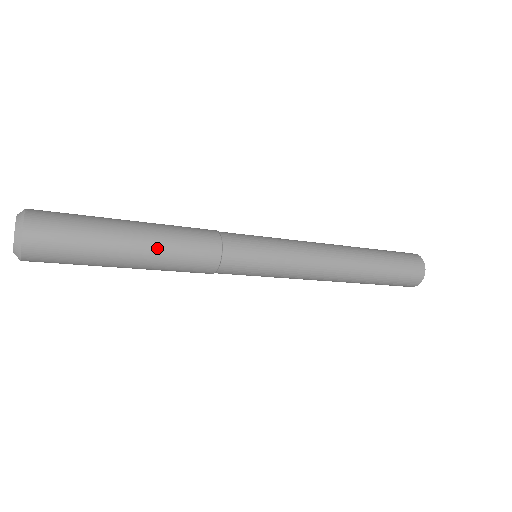
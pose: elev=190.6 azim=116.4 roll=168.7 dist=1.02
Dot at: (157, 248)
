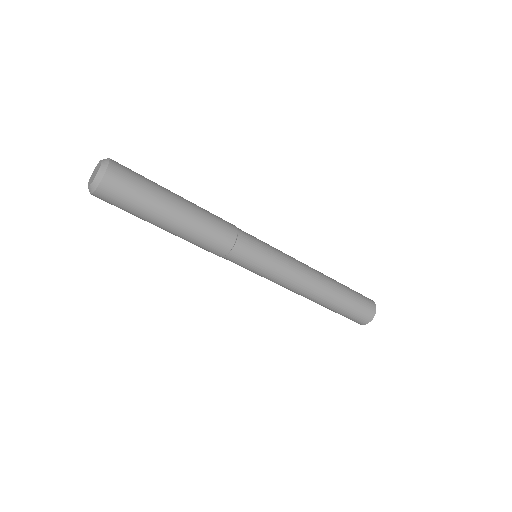
Dot at: (194, 216)
